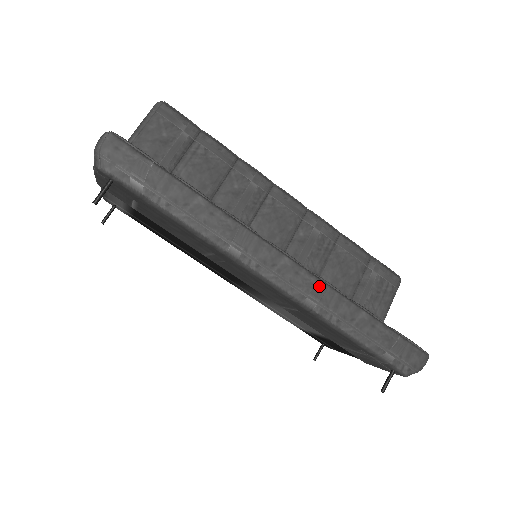
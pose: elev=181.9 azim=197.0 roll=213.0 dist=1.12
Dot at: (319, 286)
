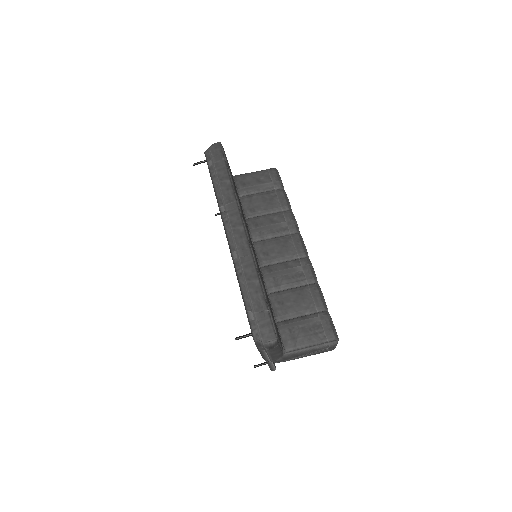
Dot at: (246, 251)
